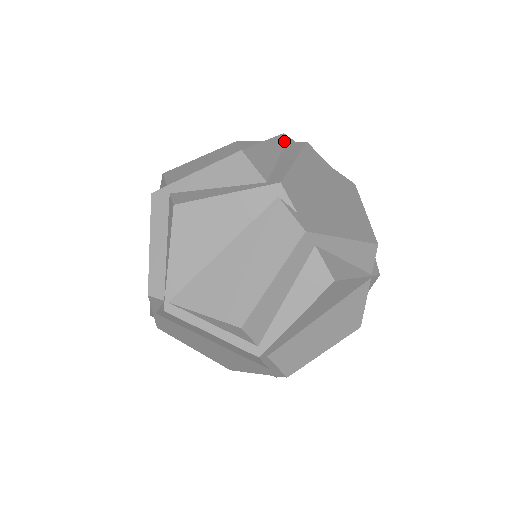
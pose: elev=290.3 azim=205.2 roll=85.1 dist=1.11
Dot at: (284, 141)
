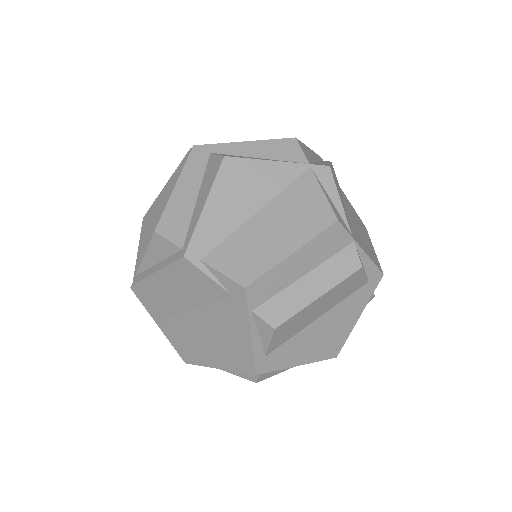
Dot at: occluded
